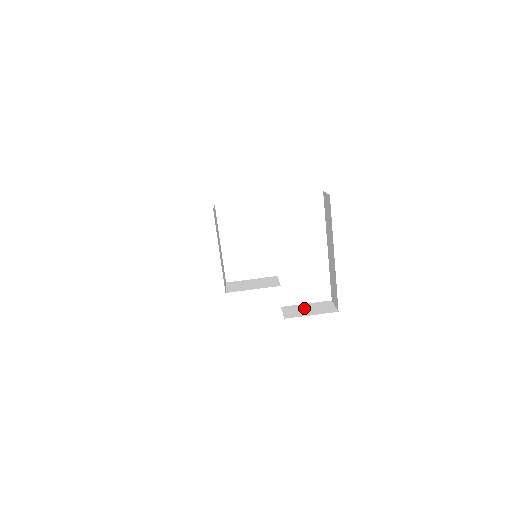
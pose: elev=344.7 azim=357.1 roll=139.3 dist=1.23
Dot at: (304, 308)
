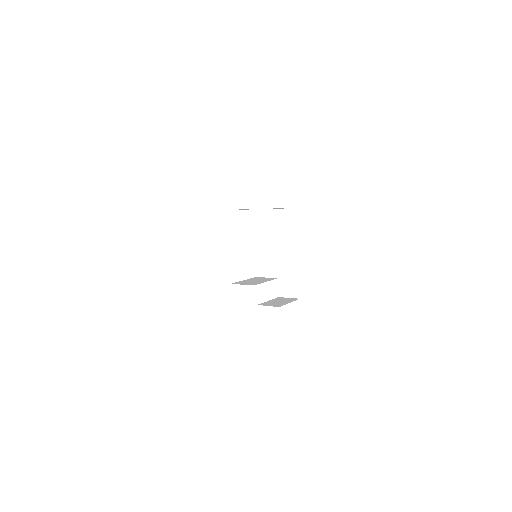
Dot at: (275, 302)
